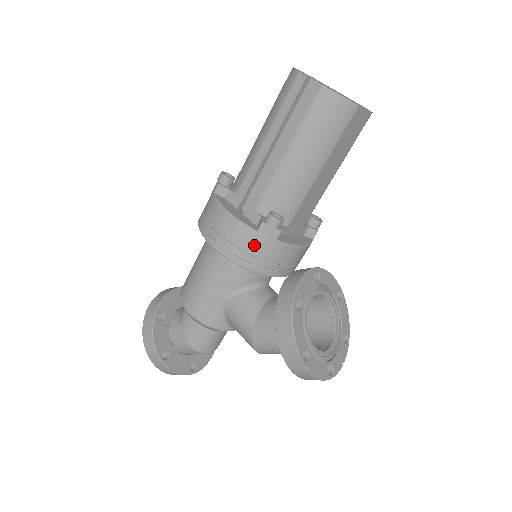
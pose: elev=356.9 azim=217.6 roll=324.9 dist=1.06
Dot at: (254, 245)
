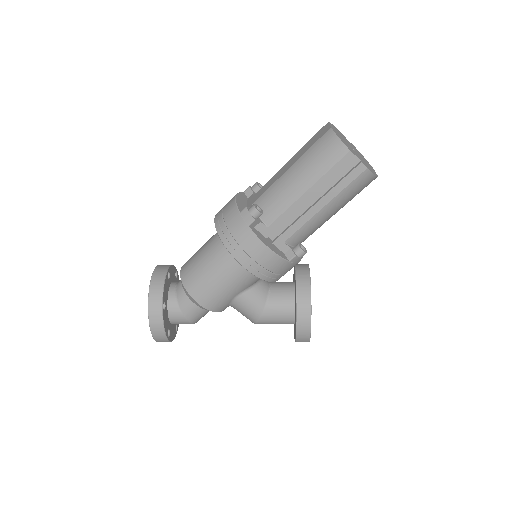
Dot at: (283, 269)
